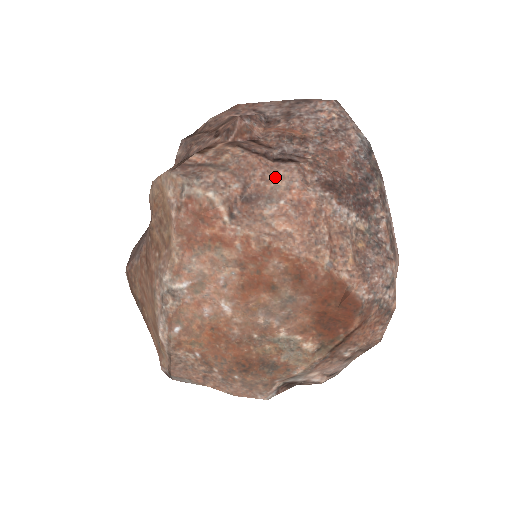
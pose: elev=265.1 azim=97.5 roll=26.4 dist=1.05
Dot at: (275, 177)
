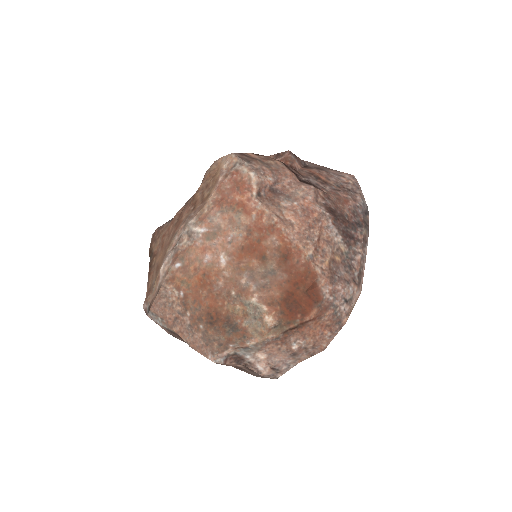
Dot at: (298, 187)
